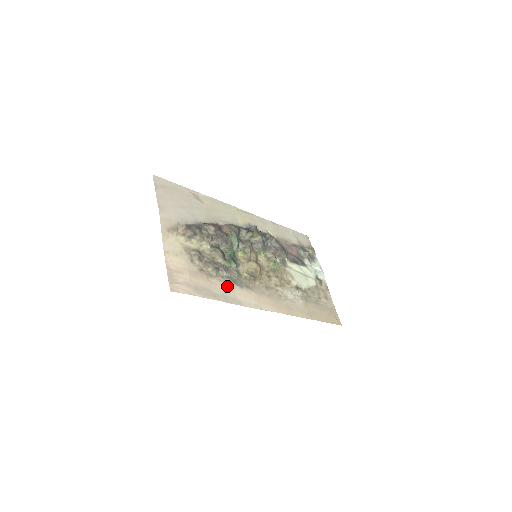
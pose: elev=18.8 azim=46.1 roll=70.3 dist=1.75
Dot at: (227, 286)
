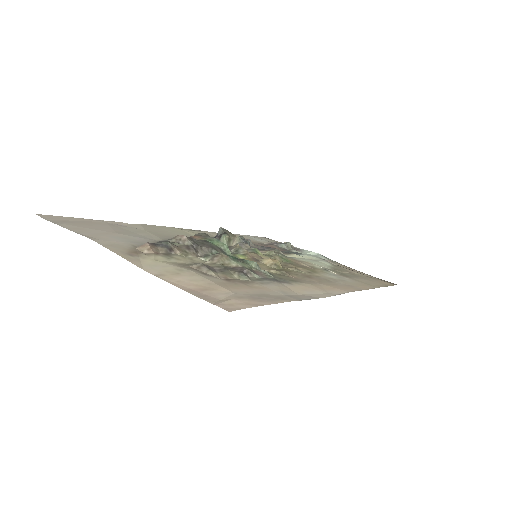
Dot at: (276, 286)
